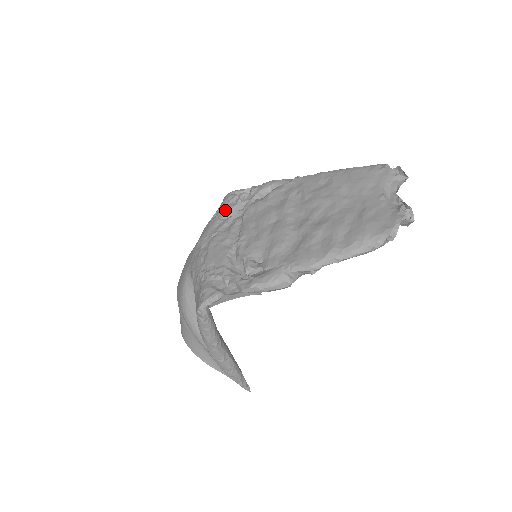
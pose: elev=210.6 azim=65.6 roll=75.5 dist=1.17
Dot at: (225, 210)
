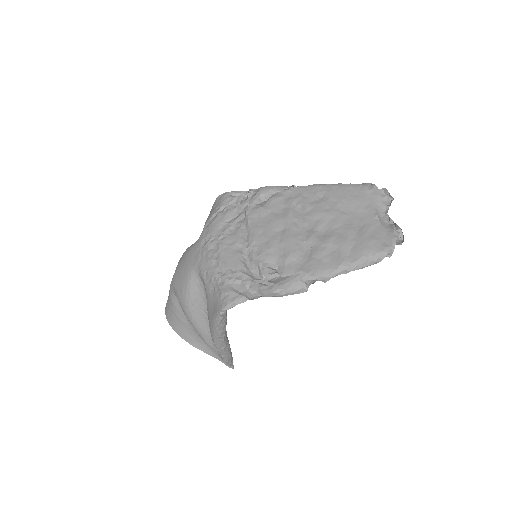
Dot at: (227, 212)
